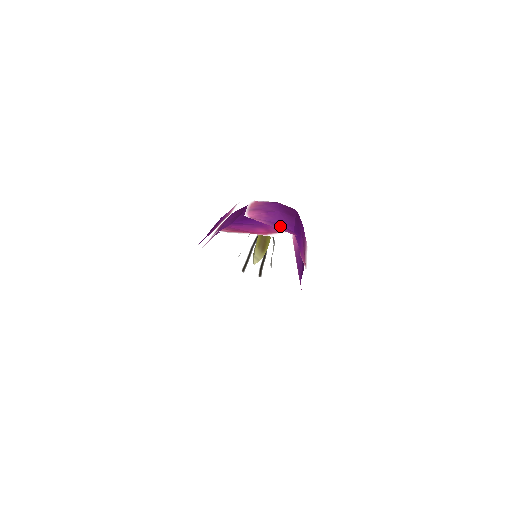
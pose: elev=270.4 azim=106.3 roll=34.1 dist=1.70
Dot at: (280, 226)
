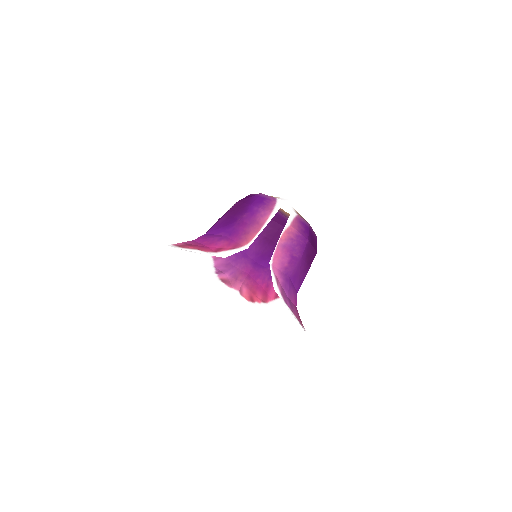
Dot at: (291, 287)
